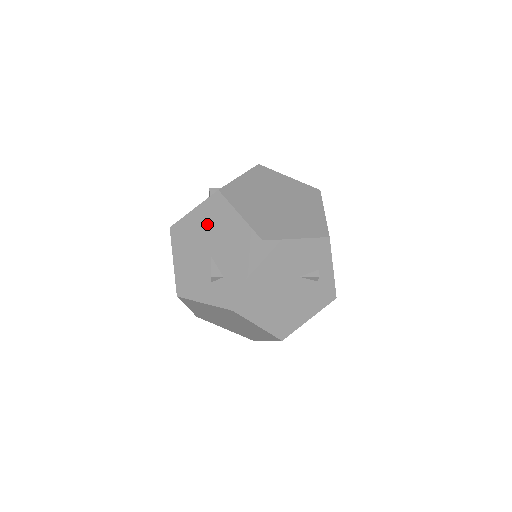
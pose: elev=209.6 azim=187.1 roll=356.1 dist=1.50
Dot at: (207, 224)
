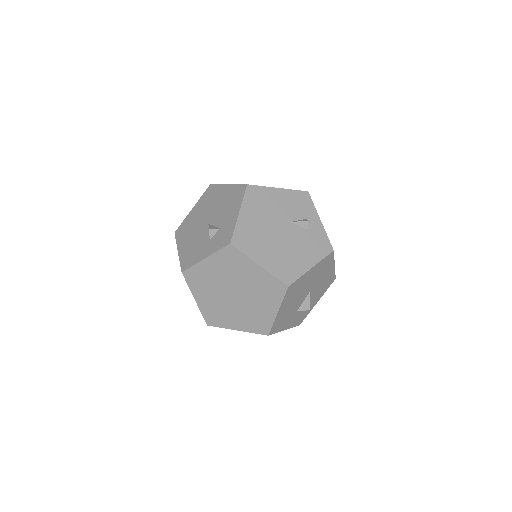
Dot at: (204, 208)
